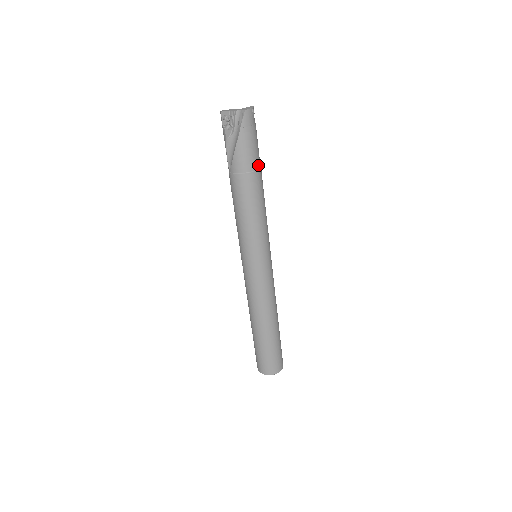
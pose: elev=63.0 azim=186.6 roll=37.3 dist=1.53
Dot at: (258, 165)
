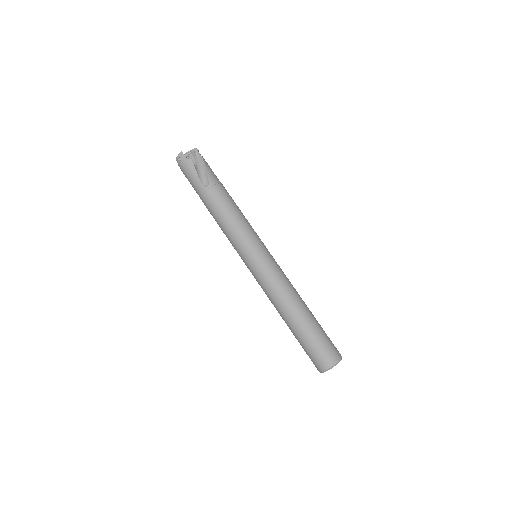
Dot at: occluded
